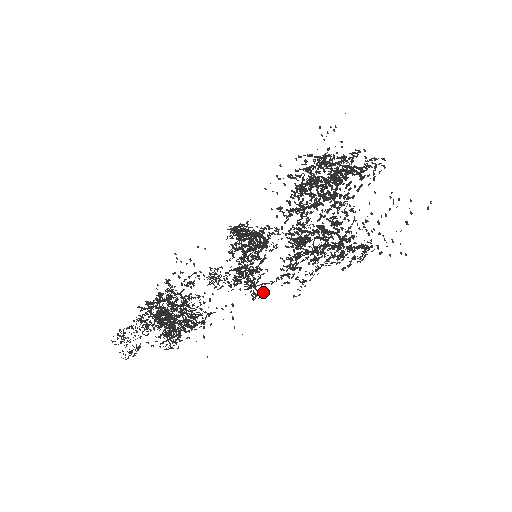
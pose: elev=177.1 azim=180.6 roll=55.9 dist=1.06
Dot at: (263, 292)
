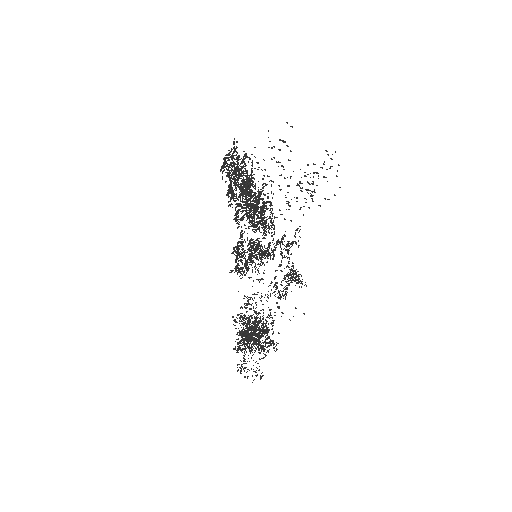
Dot at: (298, 275)
